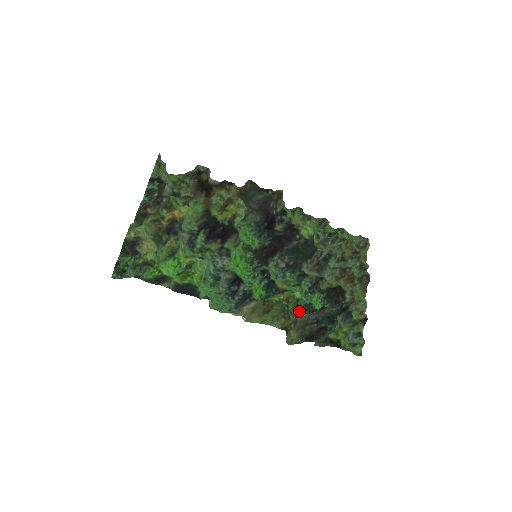
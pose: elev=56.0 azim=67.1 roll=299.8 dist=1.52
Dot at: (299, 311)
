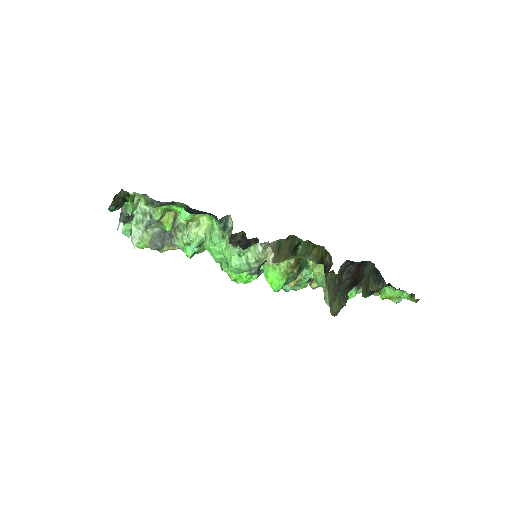
Dot at: occluded
